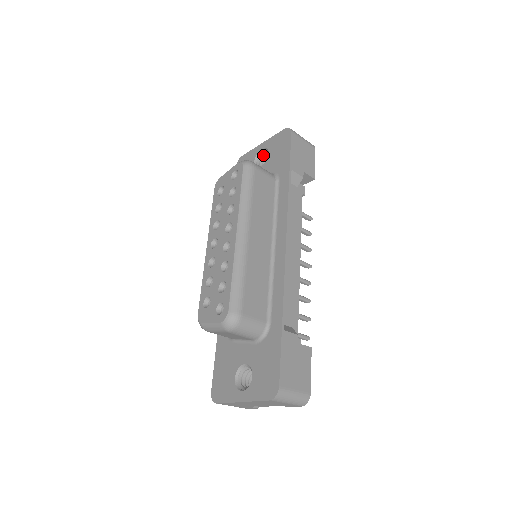
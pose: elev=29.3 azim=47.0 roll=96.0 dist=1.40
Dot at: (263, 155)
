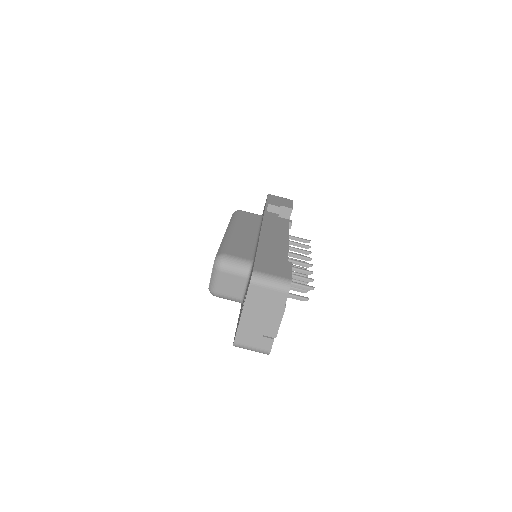
Dot at: occluded
